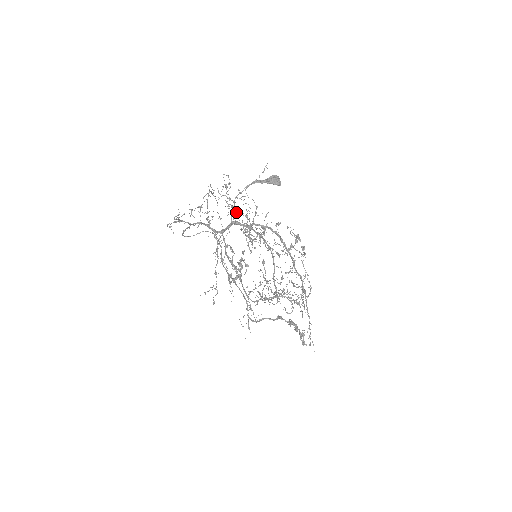
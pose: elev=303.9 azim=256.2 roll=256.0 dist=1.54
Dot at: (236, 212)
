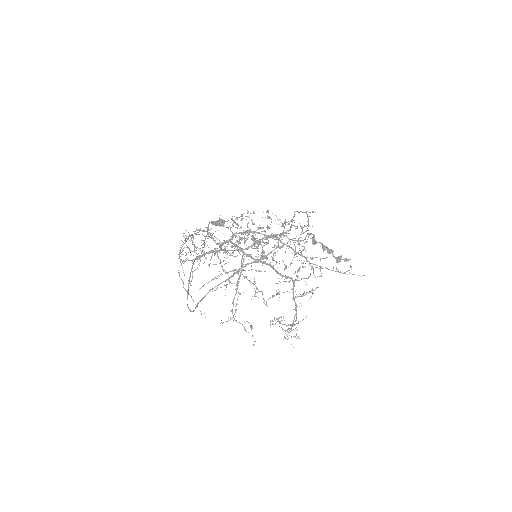
Dot at: occluded
